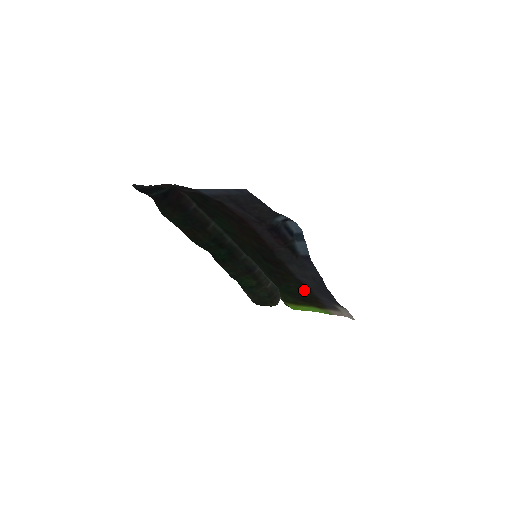
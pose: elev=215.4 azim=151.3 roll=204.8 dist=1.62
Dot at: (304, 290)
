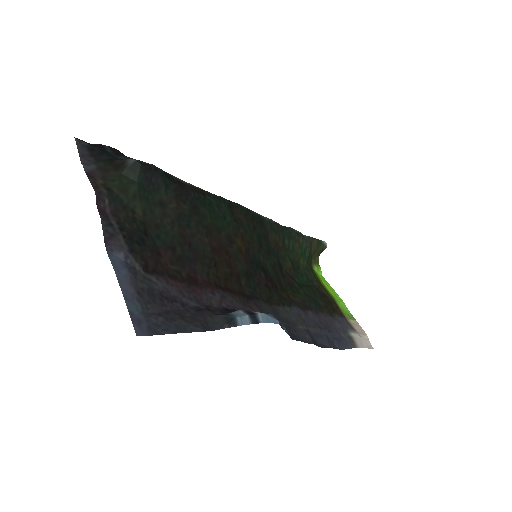
Dot at: (316, 302)
